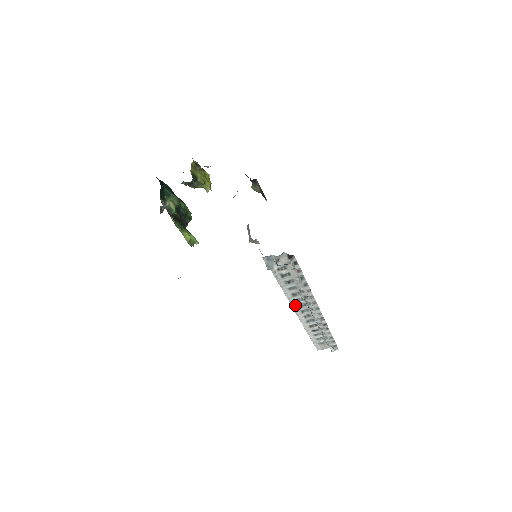
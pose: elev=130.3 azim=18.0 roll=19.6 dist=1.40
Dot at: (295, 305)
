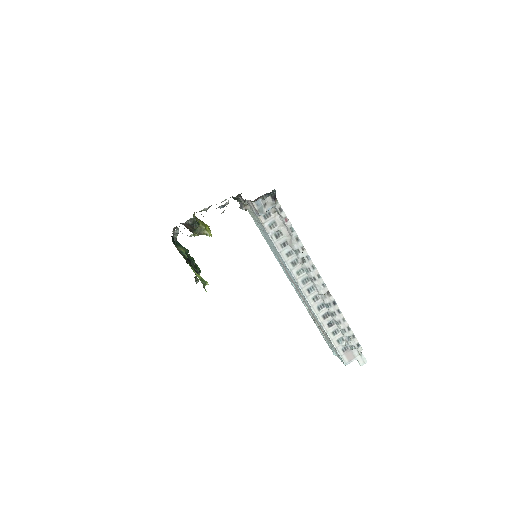
Dot at: (299, 281)
